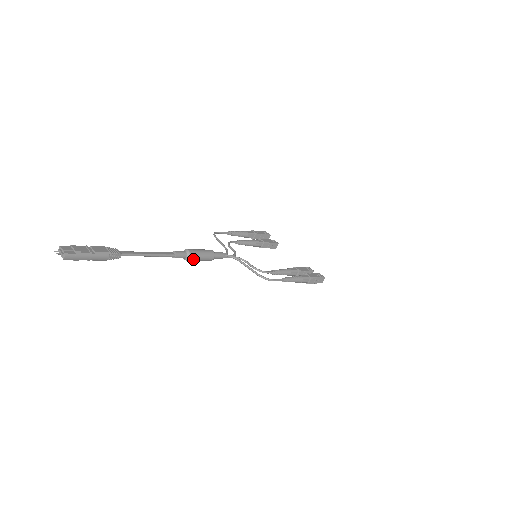
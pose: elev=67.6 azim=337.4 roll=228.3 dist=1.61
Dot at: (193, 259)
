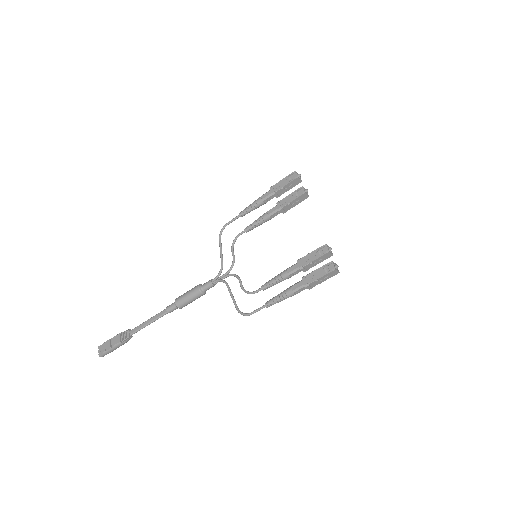
Dot at: occluded
